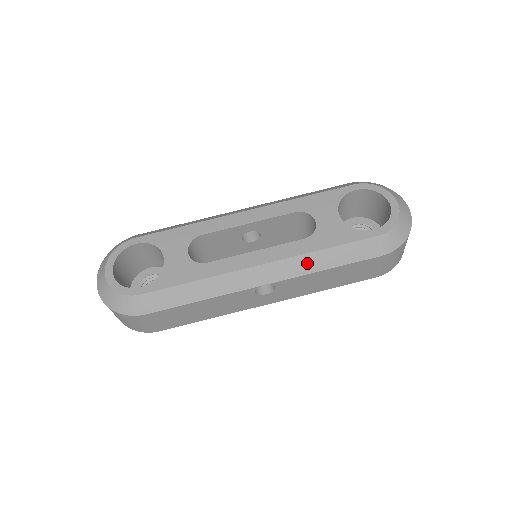
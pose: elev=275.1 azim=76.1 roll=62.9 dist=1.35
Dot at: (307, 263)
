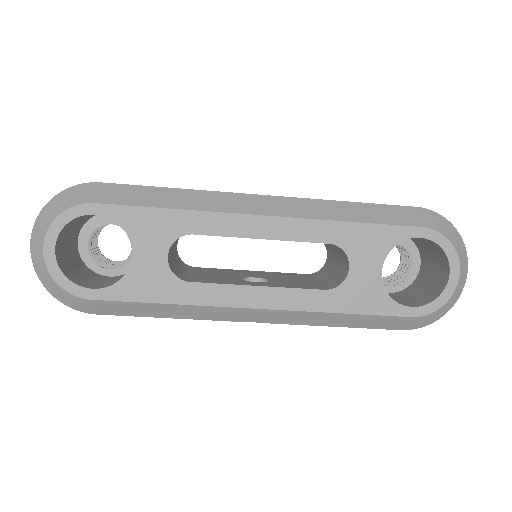
Dot at: (315, 318)
